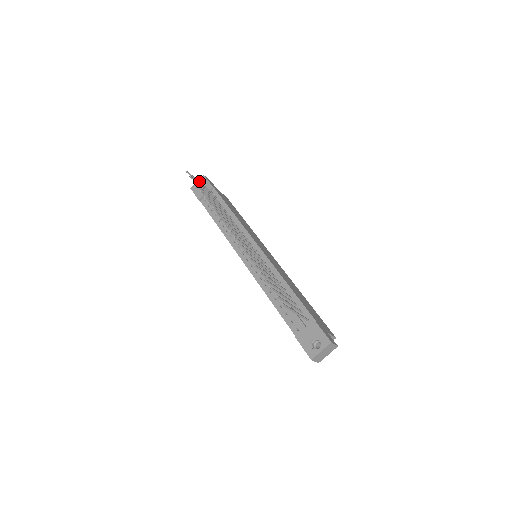
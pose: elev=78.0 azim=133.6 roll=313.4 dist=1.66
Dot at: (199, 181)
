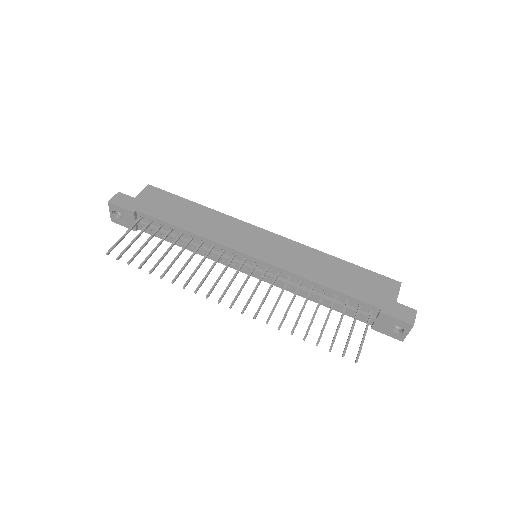
Dot at: (123, 236)
